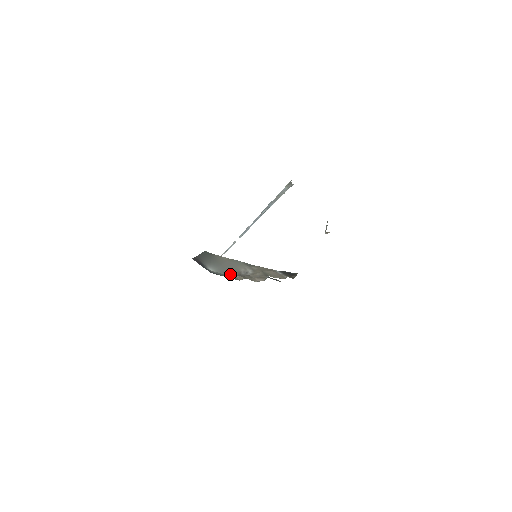
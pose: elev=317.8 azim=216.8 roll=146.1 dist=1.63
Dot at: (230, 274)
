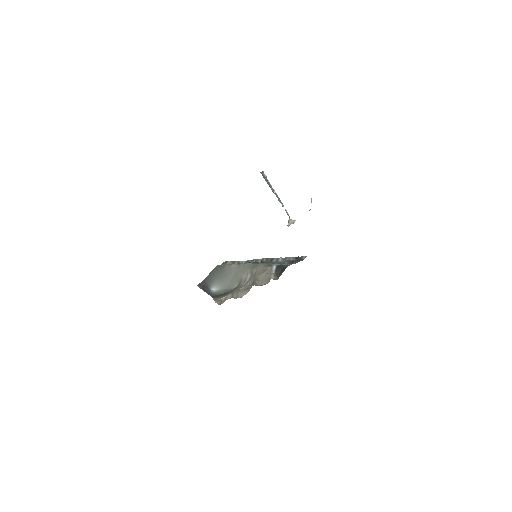
Dot at: (232, 287)
